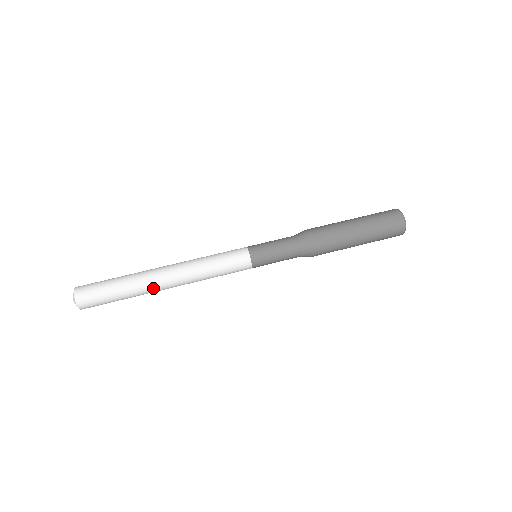
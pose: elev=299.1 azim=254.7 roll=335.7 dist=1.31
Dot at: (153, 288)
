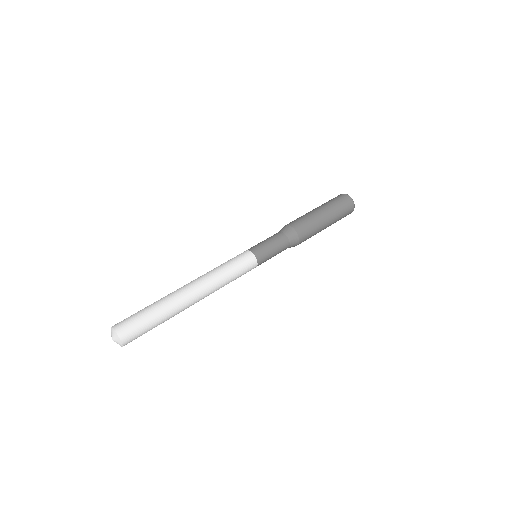
Dot at: (185, 308)
